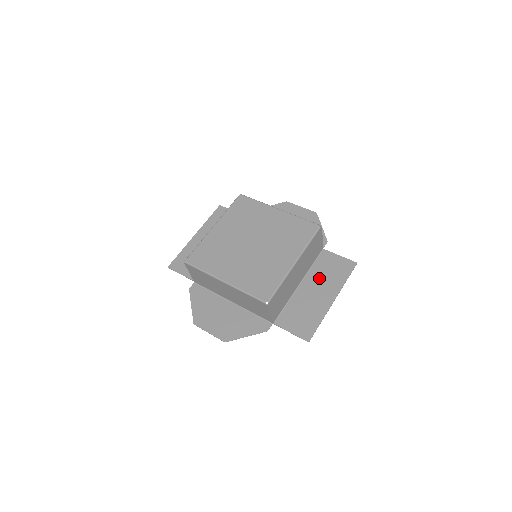
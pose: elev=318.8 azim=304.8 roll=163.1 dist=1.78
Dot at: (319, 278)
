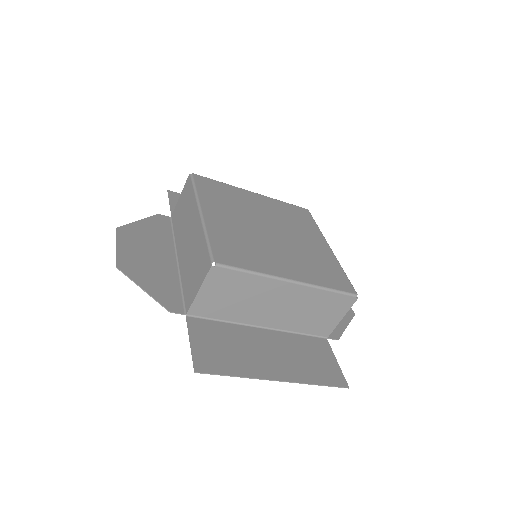
Dot at: (290, 348)
